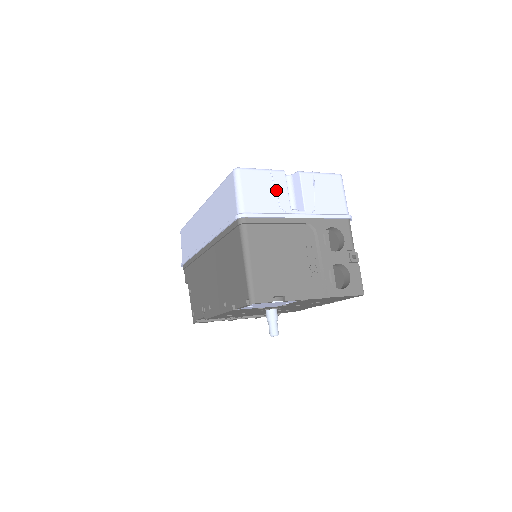
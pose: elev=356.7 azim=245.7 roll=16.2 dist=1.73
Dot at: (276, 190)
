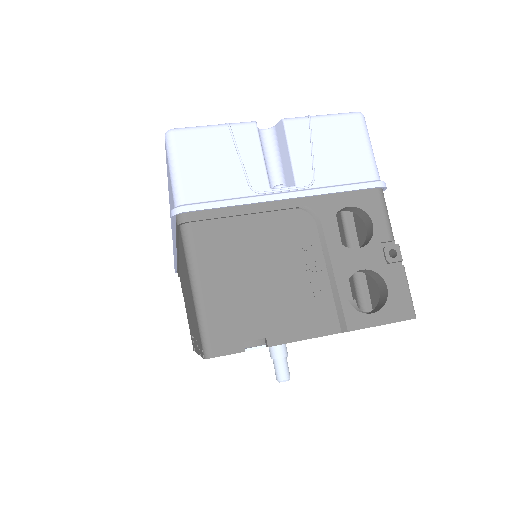
Dot at: (241, 157)
